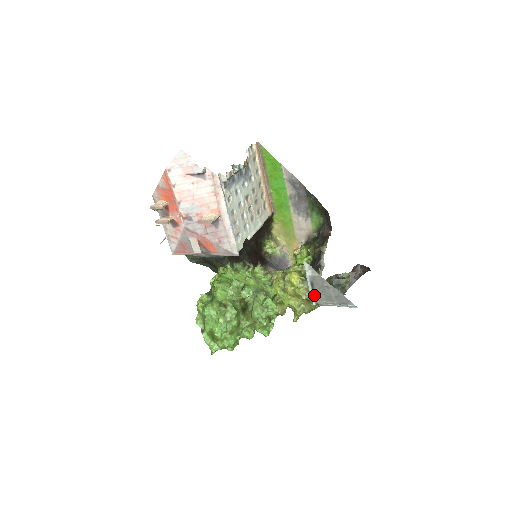
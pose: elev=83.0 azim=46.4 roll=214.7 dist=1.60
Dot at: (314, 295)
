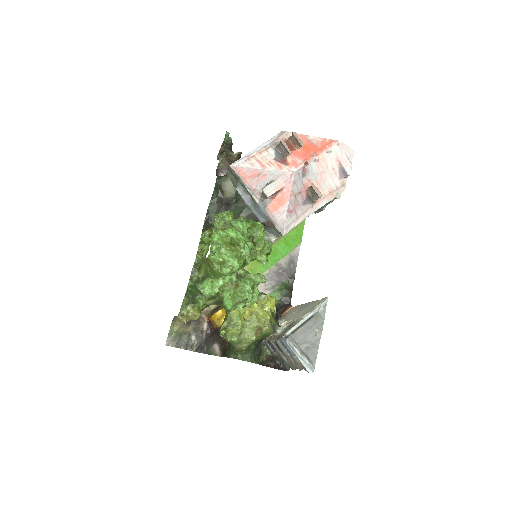
Dot at: (298, 327)
